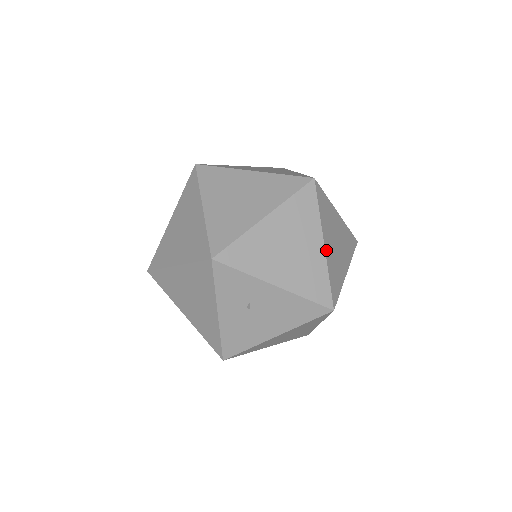
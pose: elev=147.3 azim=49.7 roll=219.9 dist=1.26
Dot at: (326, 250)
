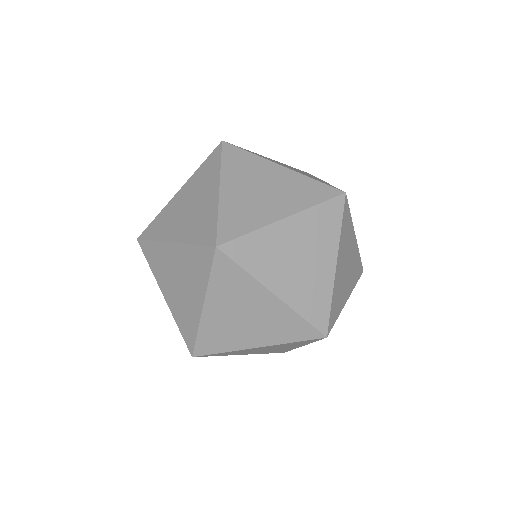
Dot at: (355, 238)
